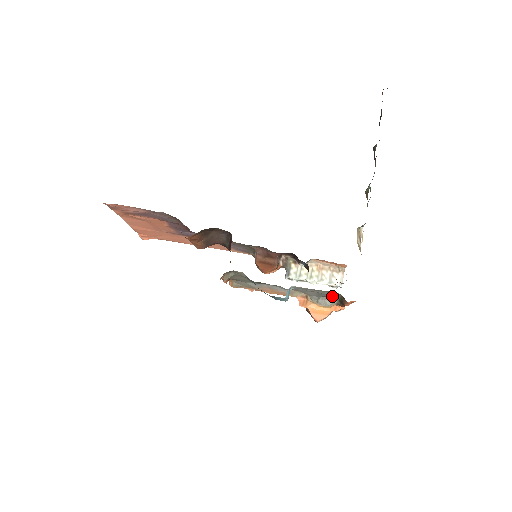
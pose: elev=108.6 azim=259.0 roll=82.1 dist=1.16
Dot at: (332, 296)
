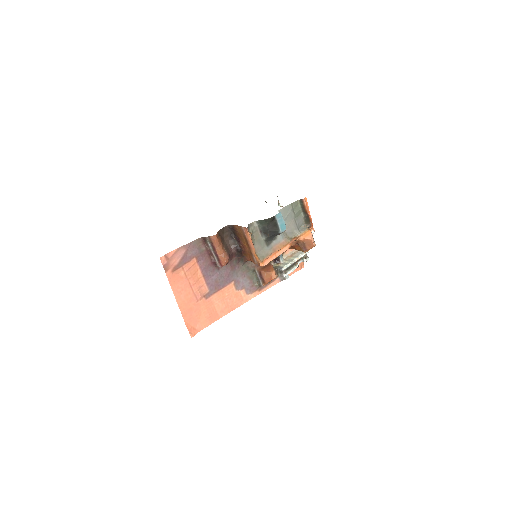
Dot at: (301, 219)
